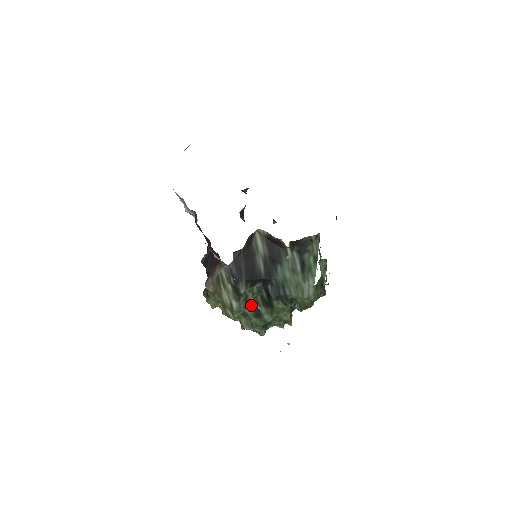
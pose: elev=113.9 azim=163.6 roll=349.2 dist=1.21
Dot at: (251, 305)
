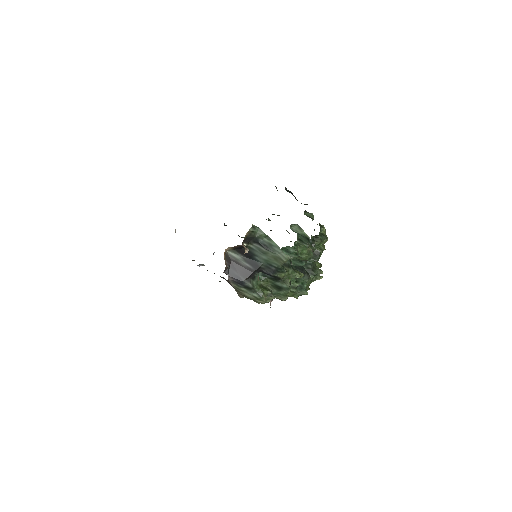
Dot at: (270, 287)
